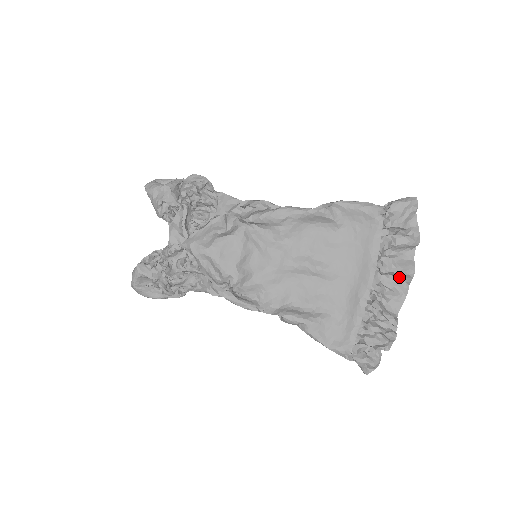
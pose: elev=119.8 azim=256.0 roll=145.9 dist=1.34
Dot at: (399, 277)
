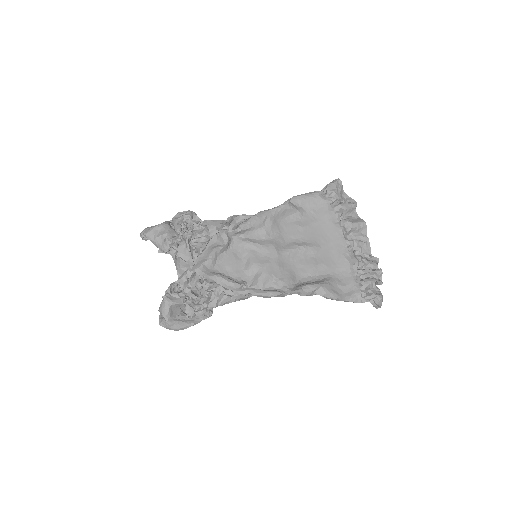
Dot at: (358, 232)
